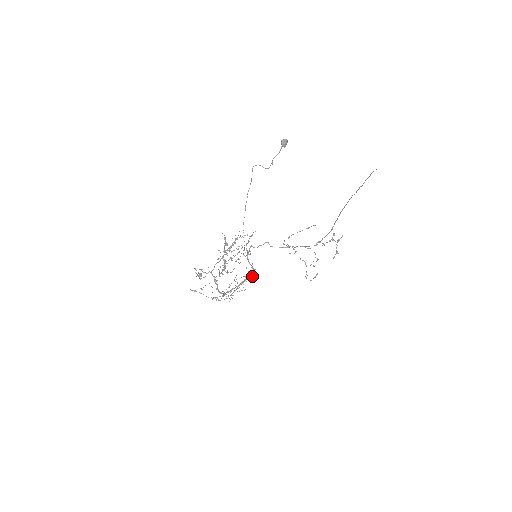
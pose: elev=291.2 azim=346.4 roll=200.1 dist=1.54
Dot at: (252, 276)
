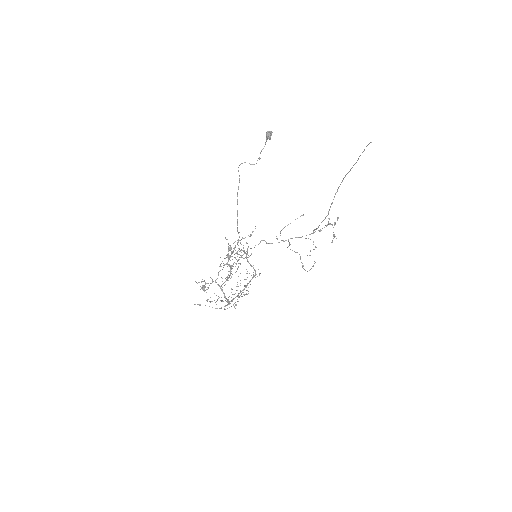
Dot at: occluded
